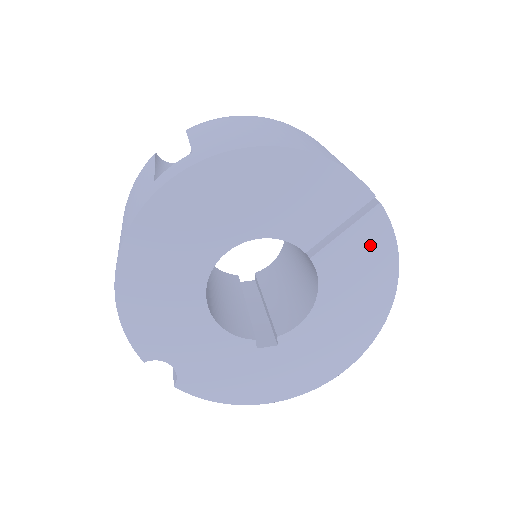
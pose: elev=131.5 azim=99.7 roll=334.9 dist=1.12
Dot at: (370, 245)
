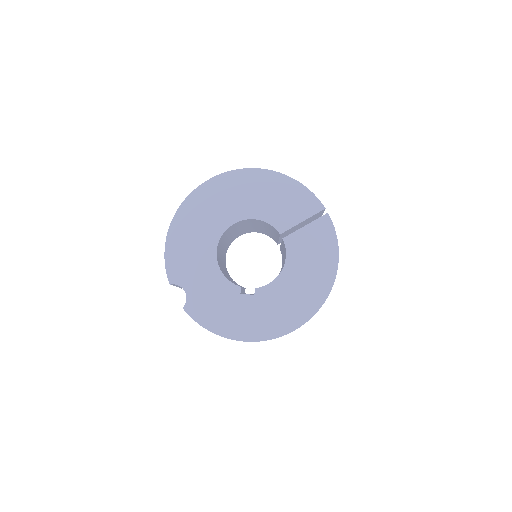
Dot at: (320, 238)
